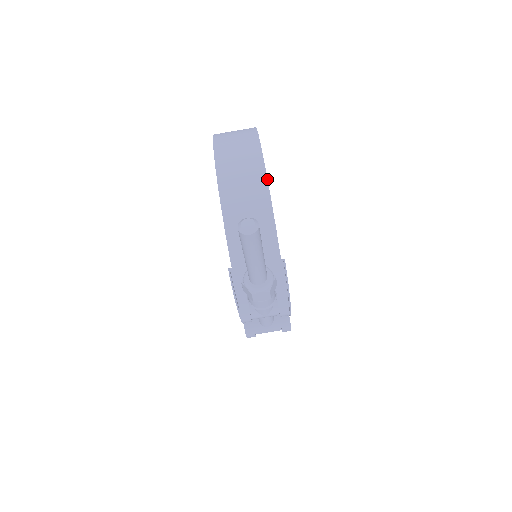
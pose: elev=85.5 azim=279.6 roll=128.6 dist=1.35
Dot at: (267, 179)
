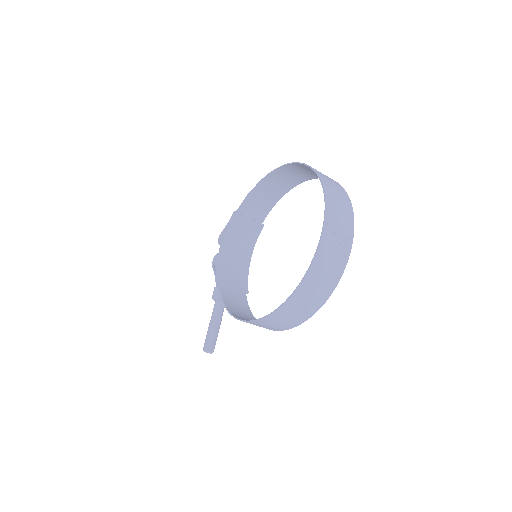
Dot at: occluded
